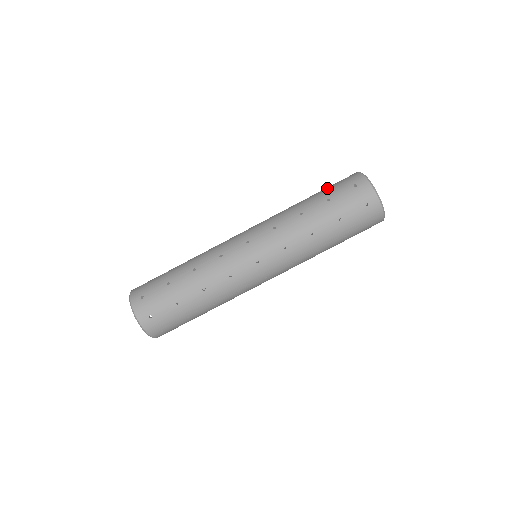
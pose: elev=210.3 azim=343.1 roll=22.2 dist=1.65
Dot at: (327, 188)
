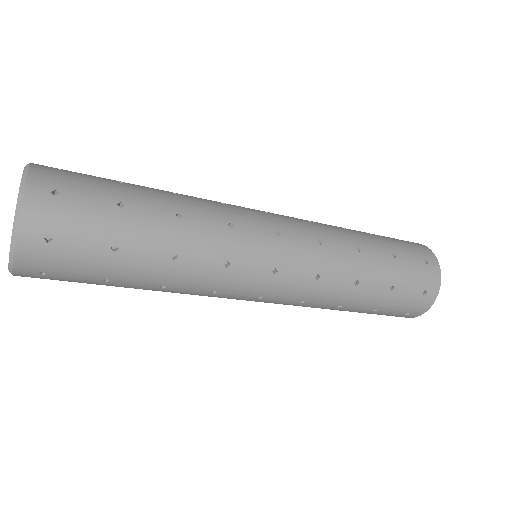
Dot at: (390, 238)
